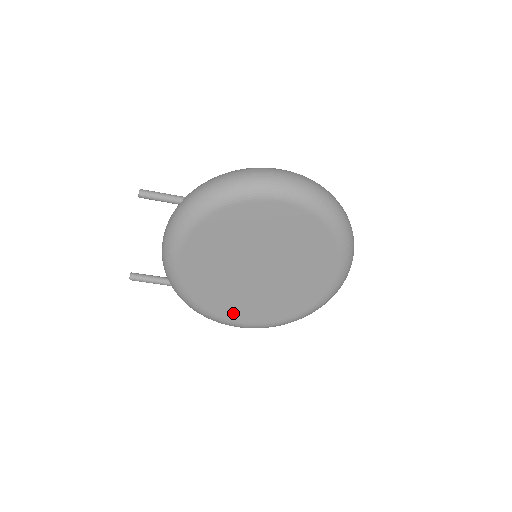
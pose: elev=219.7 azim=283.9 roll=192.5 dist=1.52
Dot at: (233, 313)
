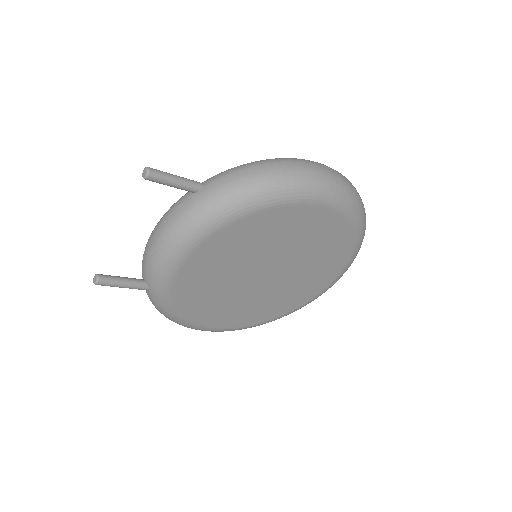
Dot at: (213, 319)
